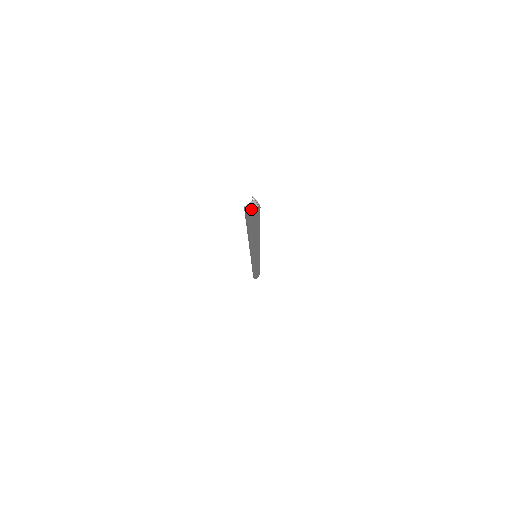
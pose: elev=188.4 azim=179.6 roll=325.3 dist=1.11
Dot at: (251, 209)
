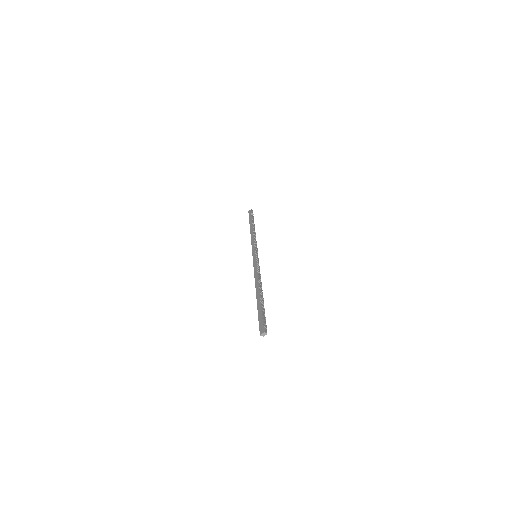
Dot at: (263, 336)
